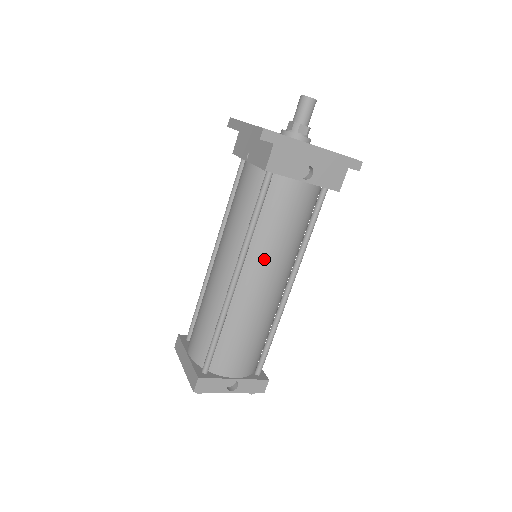
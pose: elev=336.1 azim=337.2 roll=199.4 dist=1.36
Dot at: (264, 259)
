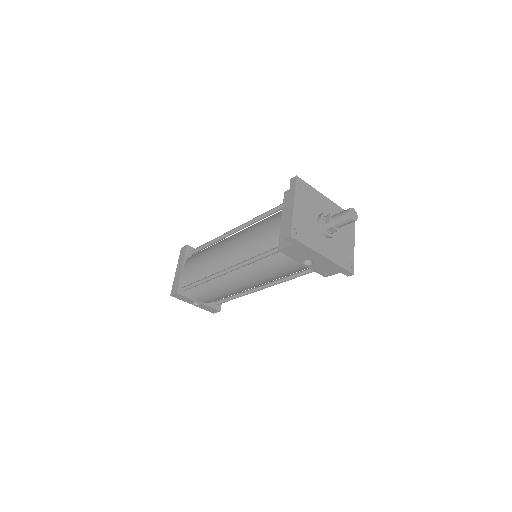
Dot at: (251, 275)
